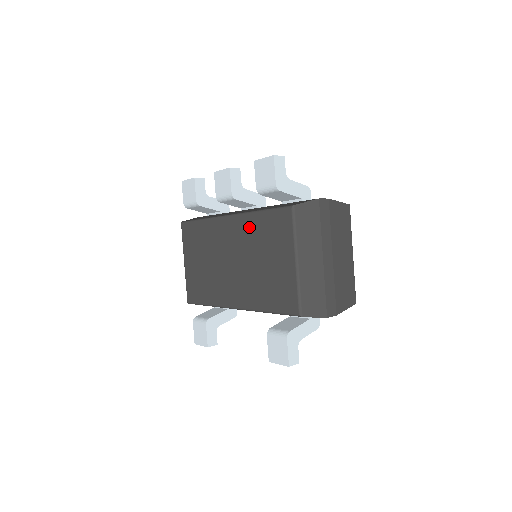
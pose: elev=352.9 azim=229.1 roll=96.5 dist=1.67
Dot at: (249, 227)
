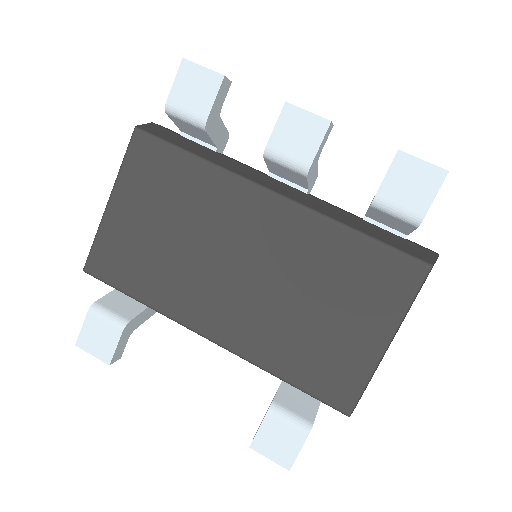
Dot at: (316, 241)
